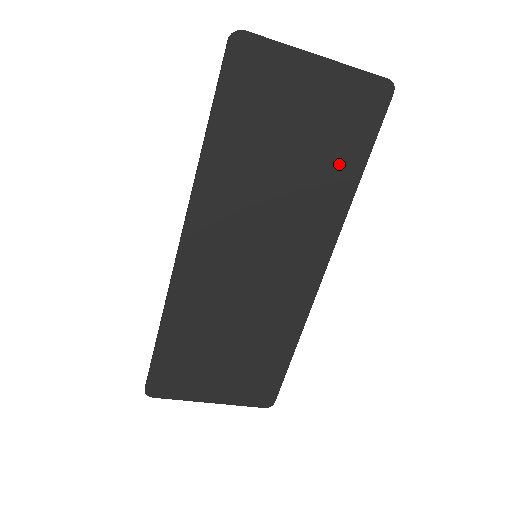
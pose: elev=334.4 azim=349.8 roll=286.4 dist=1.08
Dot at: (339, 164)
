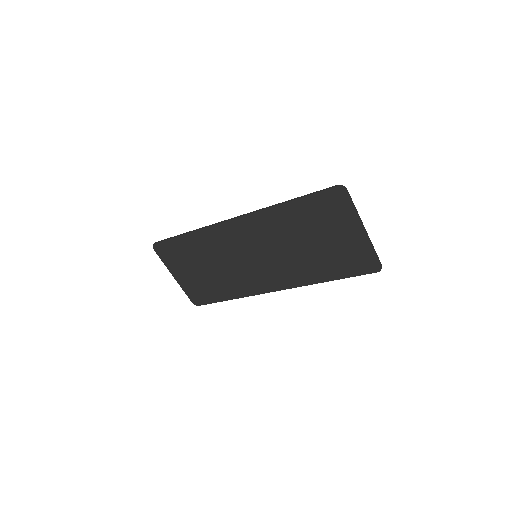
Dot at: (327, 268)
